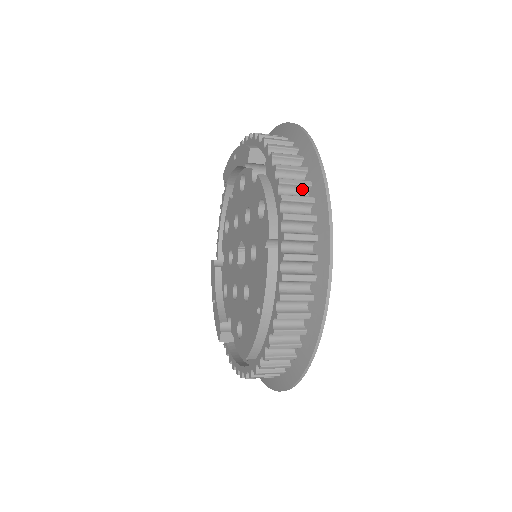
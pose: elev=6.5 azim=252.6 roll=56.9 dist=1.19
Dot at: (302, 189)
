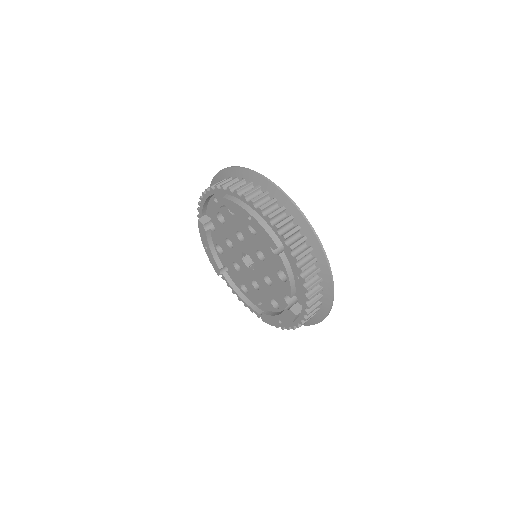
Dot at: (317, 284)
